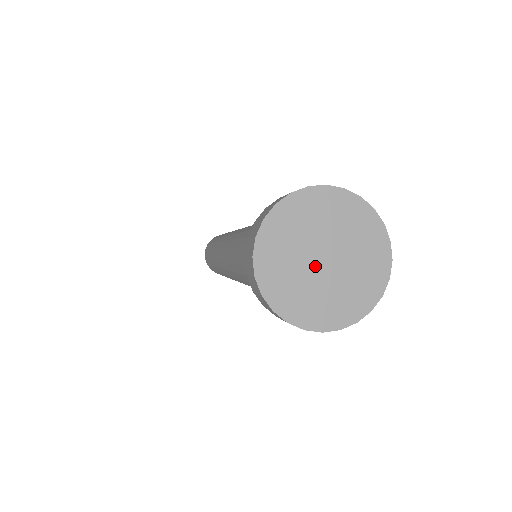
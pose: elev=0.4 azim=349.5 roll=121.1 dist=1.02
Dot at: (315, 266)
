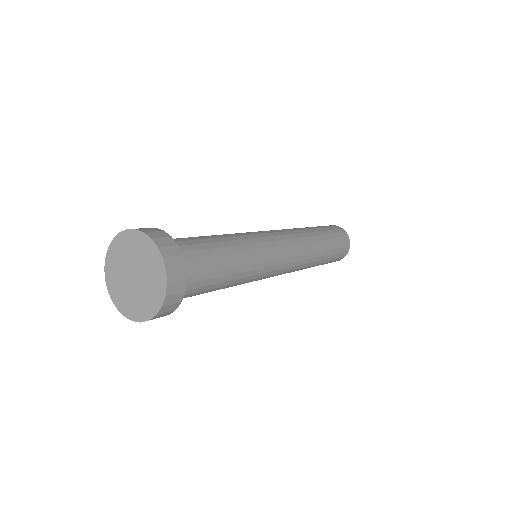
Dot at: (132, 283)
